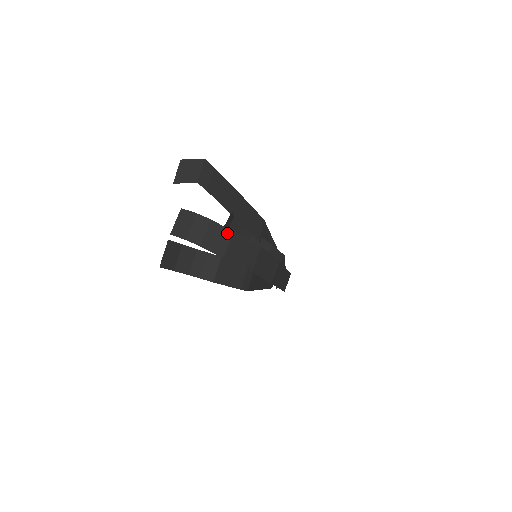
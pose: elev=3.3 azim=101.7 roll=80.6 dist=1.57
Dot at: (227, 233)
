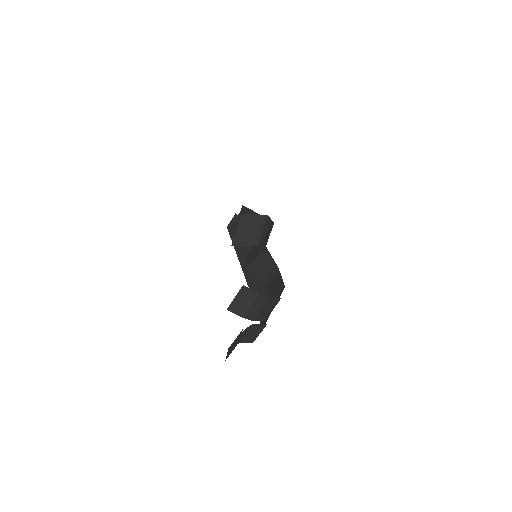
Dot at: (276, 302)
